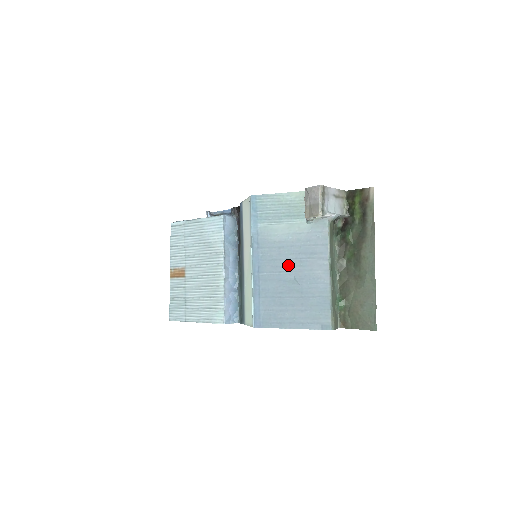
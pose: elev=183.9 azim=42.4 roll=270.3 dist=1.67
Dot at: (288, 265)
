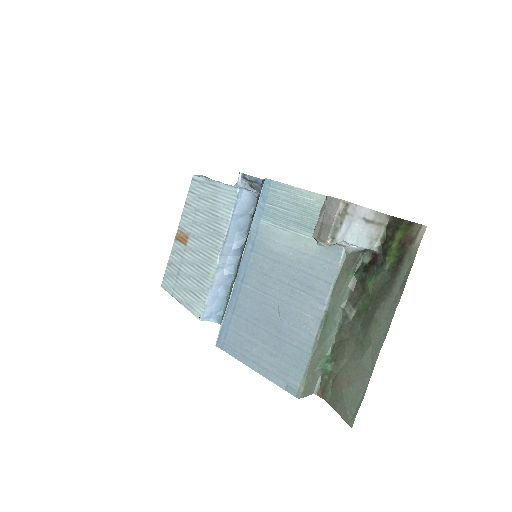
Dot at: (276, 289)
